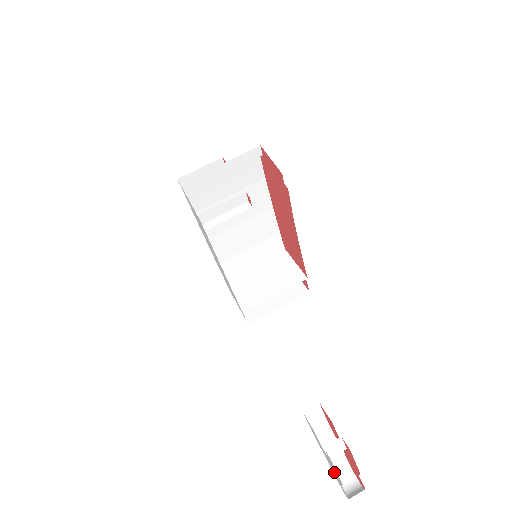
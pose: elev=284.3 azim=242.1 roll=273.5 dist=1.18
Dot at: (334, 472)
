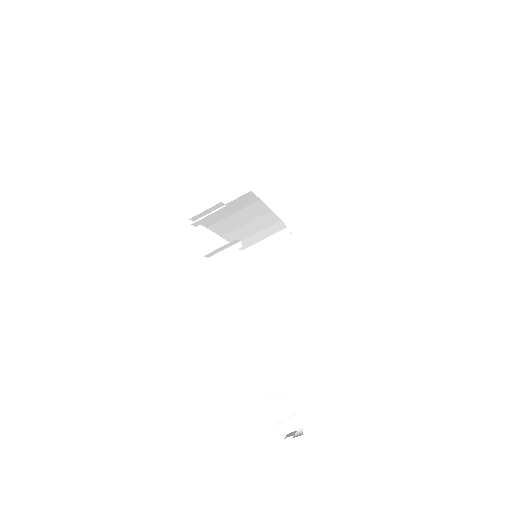
Dot at: occluded
